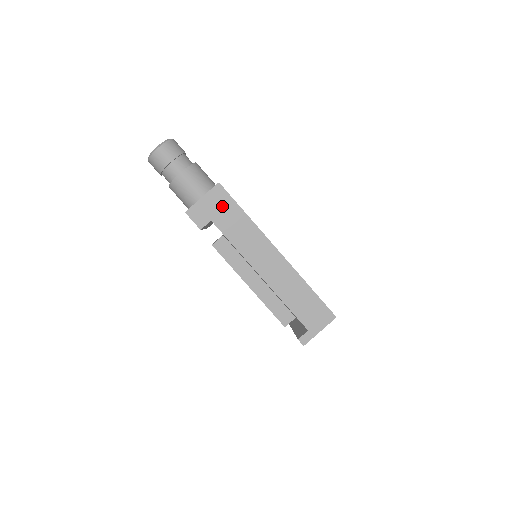
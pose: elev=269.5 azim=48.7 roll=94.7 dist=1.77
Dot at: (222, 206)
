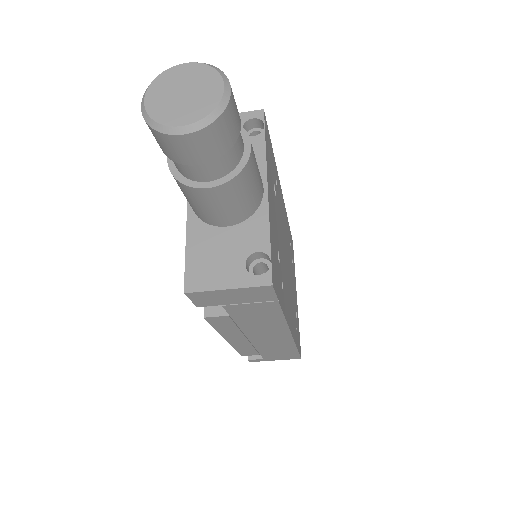
Dot at: (253, 300)
